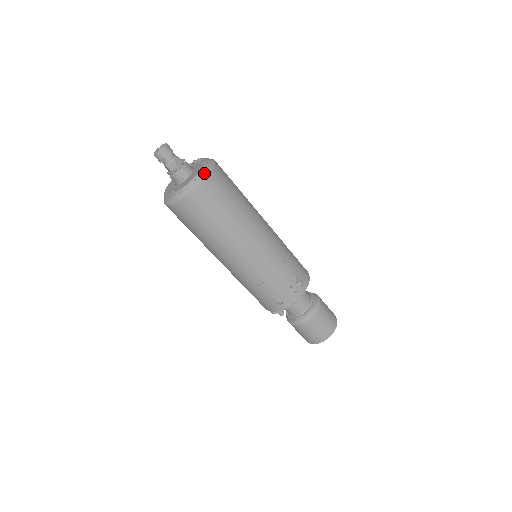
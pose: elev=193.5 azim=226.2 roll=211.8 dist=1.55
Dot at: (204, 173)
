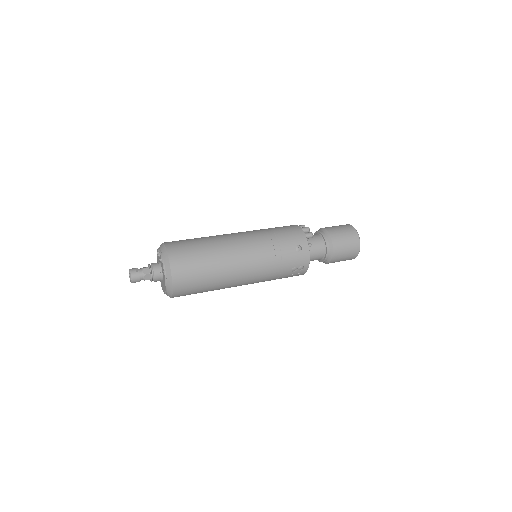
Dot at: (169, 288)
